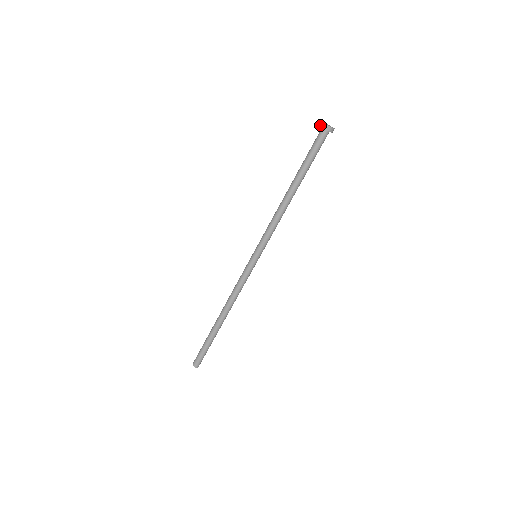
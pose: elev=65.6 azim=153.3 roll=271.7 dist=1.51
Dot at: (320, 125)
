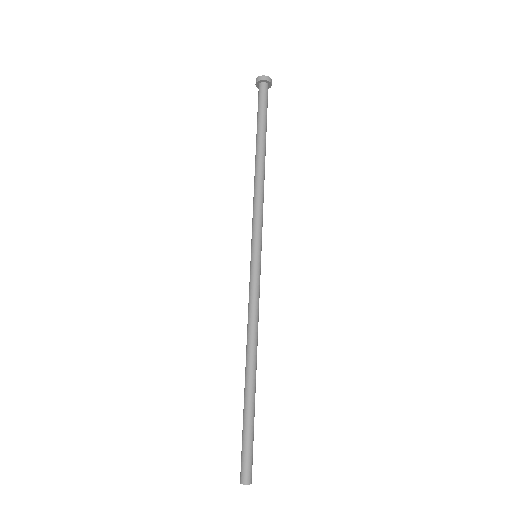
Dot at: (256, 86)
